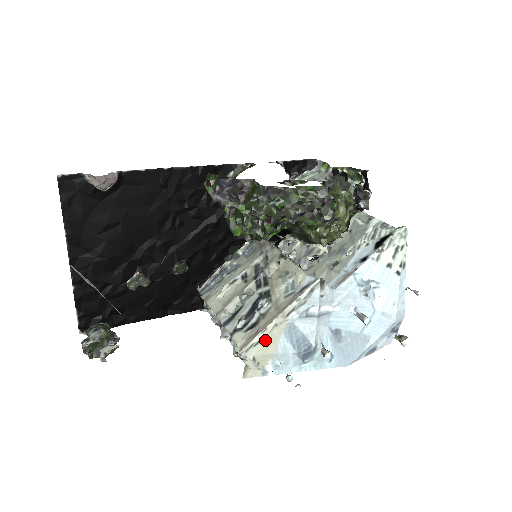
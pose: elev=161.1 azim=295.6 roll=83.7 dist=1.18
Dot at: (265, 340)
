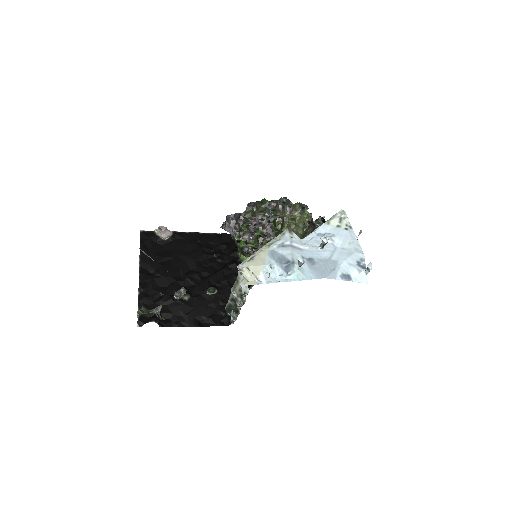
Dot at: (255, 258)
